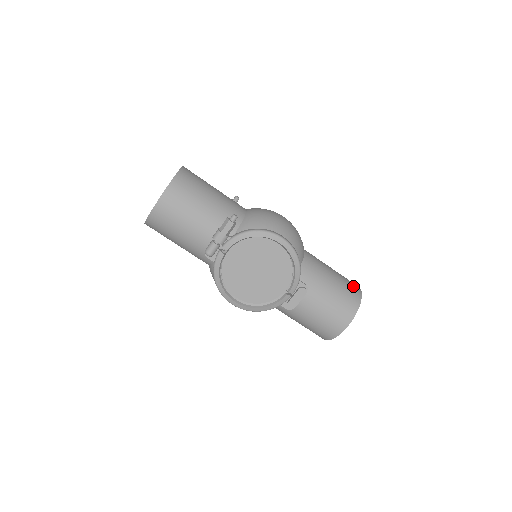
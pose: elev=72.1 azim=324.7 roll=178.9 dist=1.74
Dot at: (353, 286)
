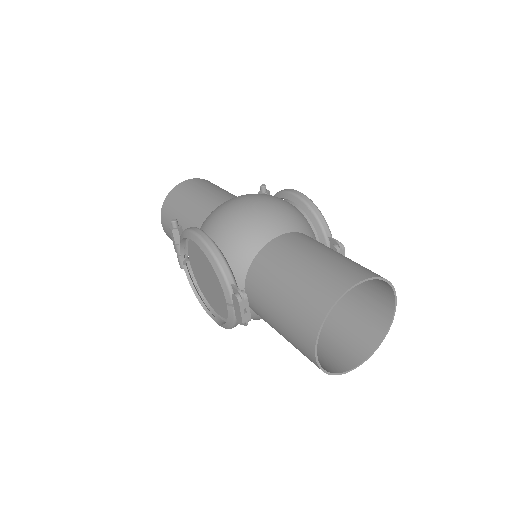
Dot at: (334, 280)
